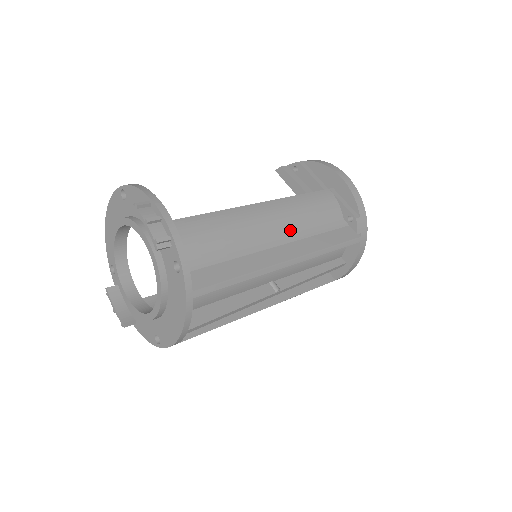
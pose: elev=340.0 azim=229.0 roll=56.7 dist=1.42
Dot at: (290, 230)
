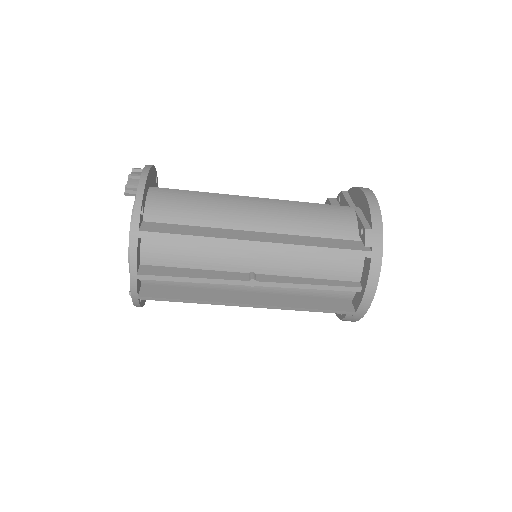
Dot at: (278, 224)
